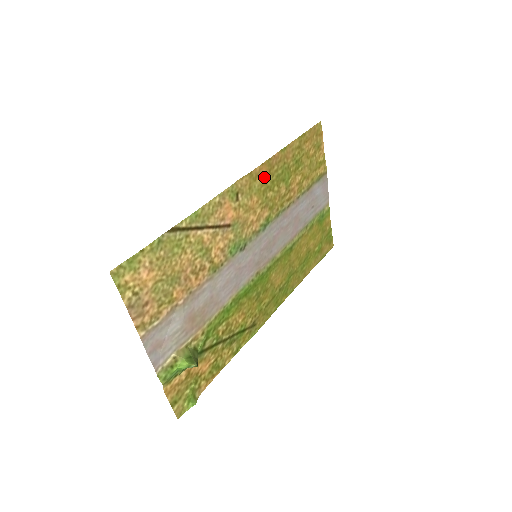
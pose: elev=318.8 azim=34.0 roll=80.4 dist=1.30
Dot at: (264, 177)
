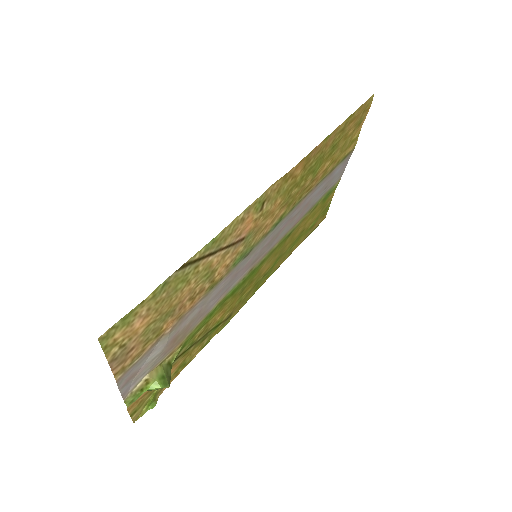
Dot at: (296, 175)
